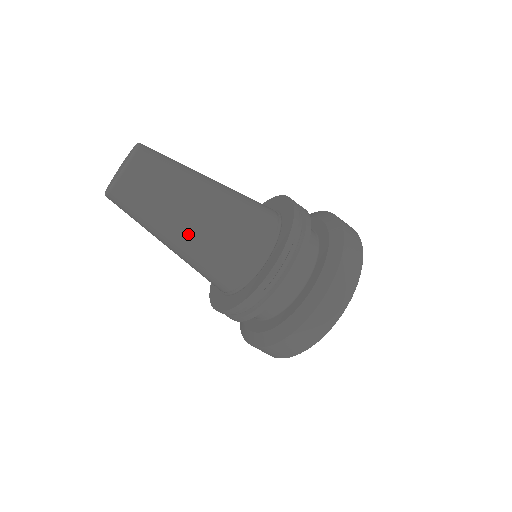
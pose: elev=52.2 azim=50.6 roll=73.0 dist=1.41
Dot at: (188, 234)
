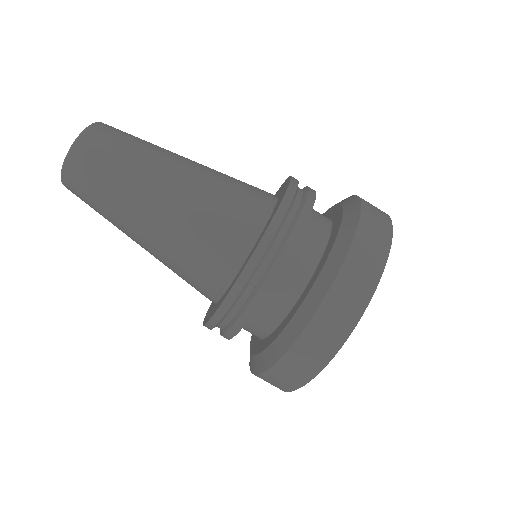
Dot at: (142, 240)
